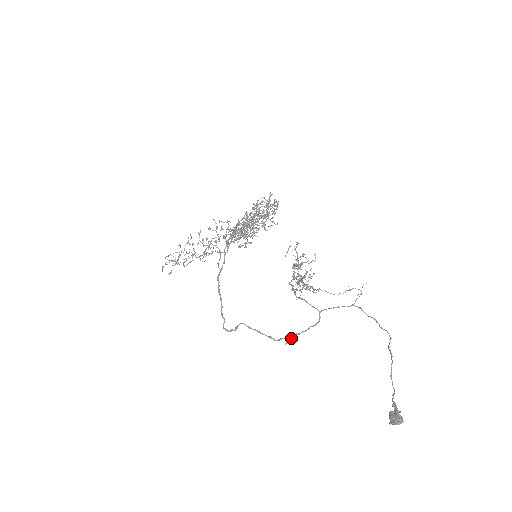
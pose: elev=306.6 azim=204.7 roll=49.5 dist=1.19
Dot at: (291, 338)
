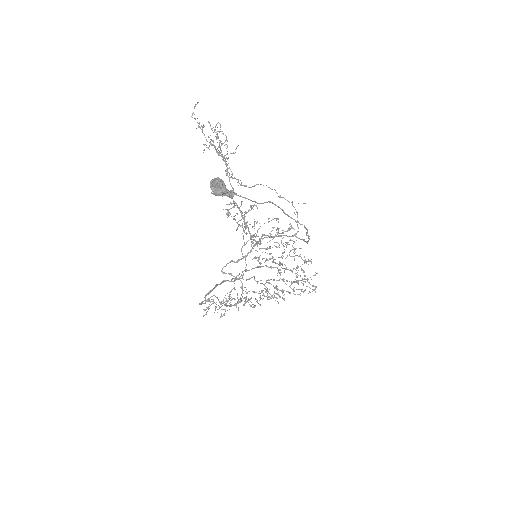
Dot at: (228, 263)
